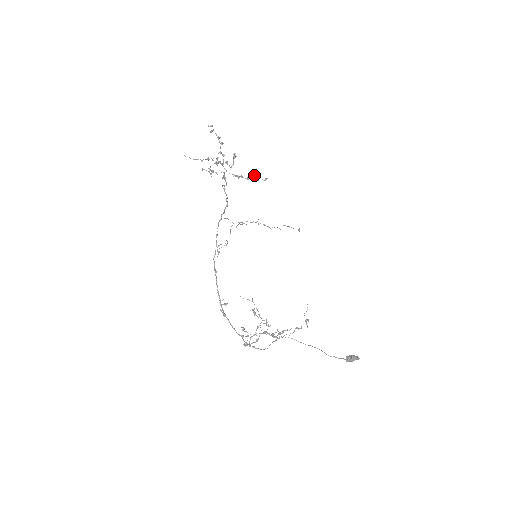
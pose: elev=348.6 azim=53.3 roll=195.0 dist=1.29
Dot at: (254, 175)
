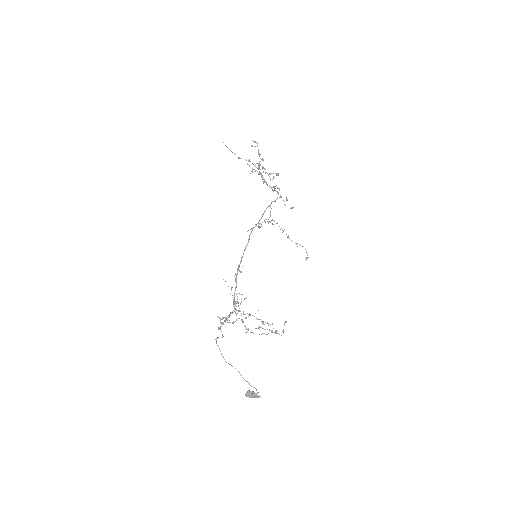
Dot at: occluded
